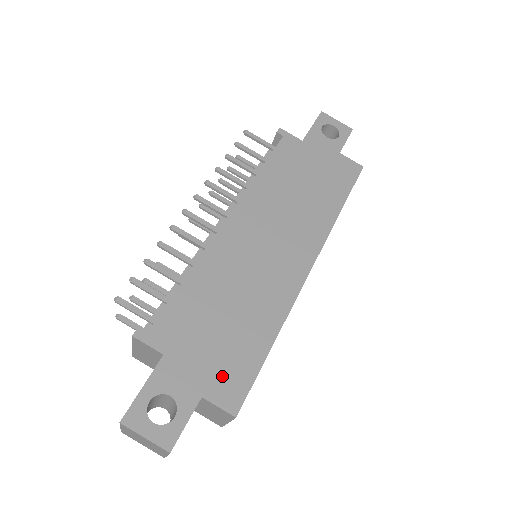
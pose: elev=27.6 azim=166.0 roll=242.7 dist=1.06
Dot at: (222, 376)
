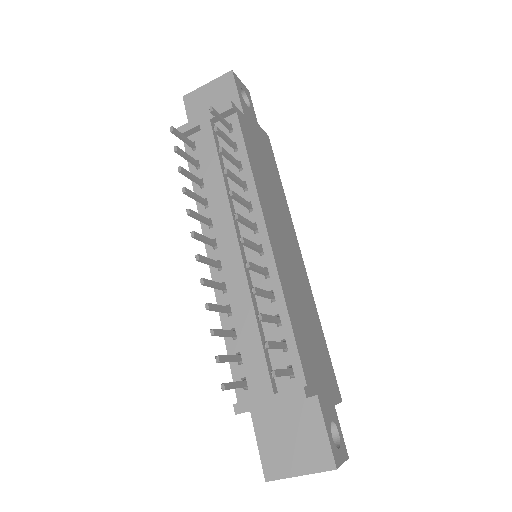
Dot at: (330, 380)
